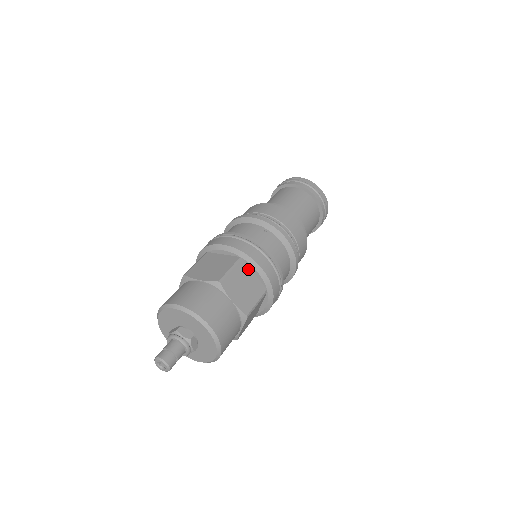
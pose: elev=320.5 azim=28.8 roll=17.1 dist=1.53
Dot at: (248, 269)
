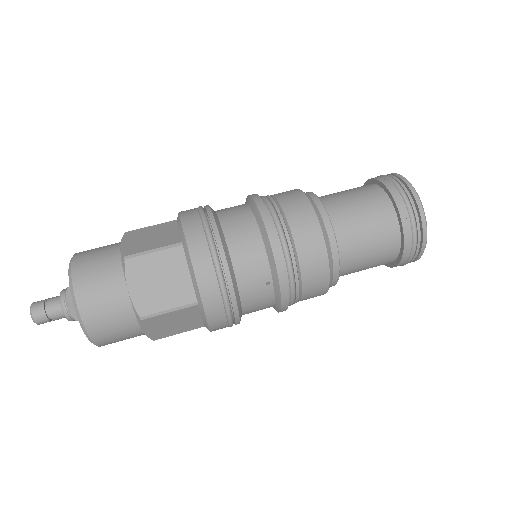
Dot at: (197, 312)
